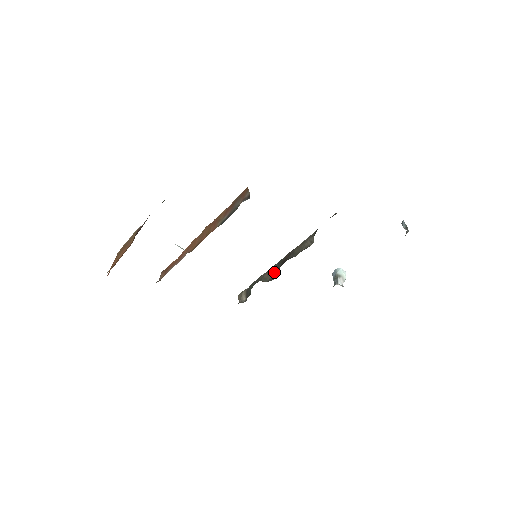
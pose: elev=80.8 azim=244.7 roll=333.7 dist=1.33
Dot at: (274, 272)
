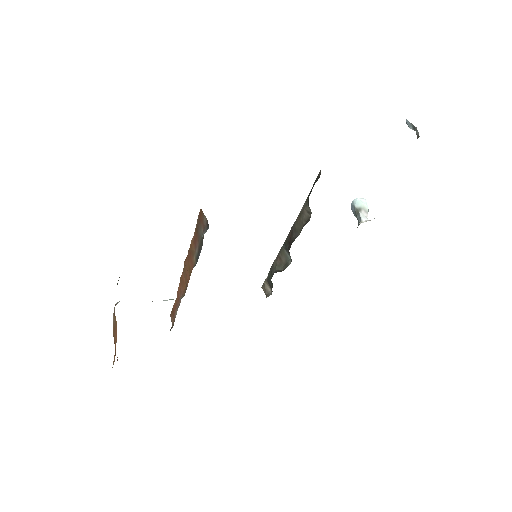
Dot at: (285, 256)
